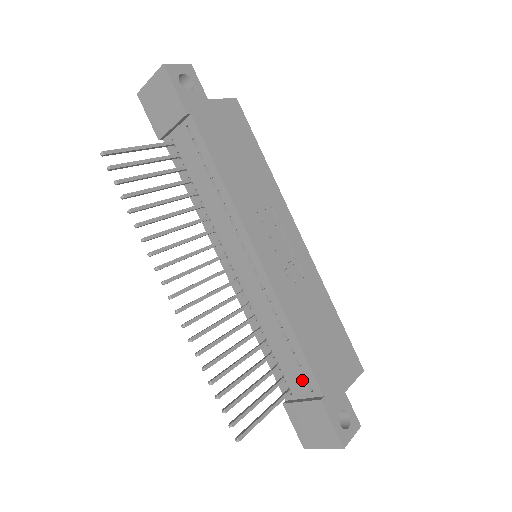
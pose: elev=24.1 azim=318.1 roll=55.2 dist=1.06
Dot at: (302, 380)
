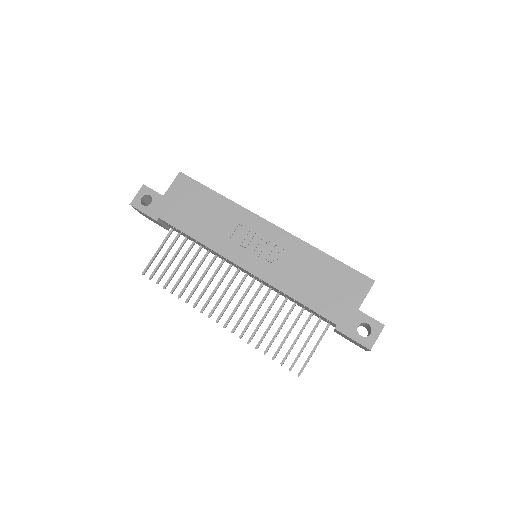
Dot at: (324, 318)
